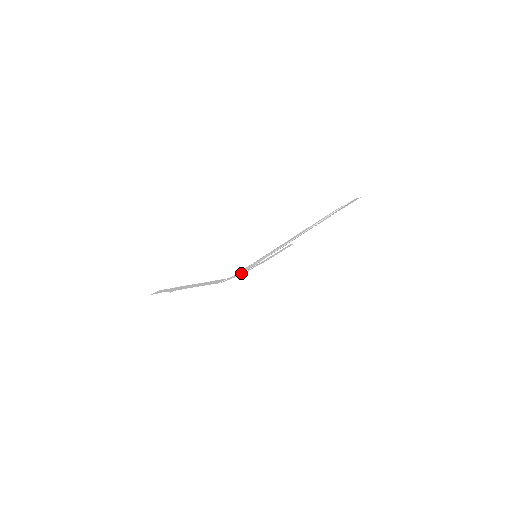
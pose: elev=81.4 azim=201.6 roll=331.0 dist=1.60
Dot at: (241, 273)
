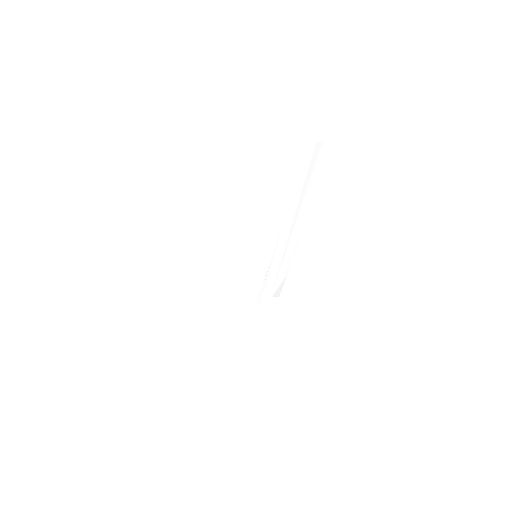
Dot at: (269, 295)
